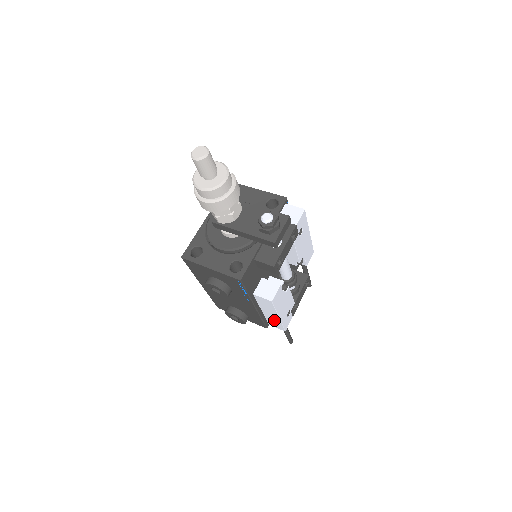
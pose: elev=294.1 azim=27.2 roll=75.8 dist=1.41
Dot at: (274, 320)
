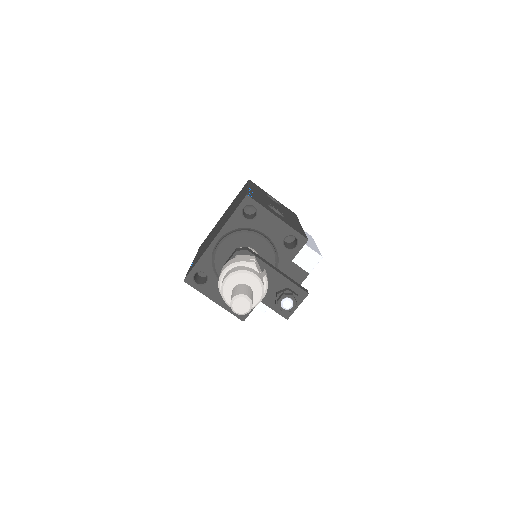
Dot at: occluded
